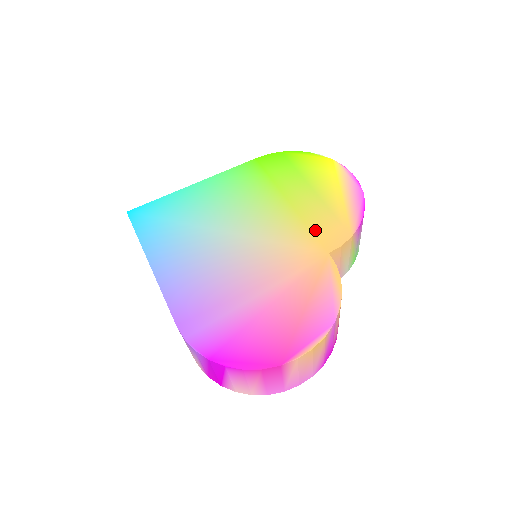
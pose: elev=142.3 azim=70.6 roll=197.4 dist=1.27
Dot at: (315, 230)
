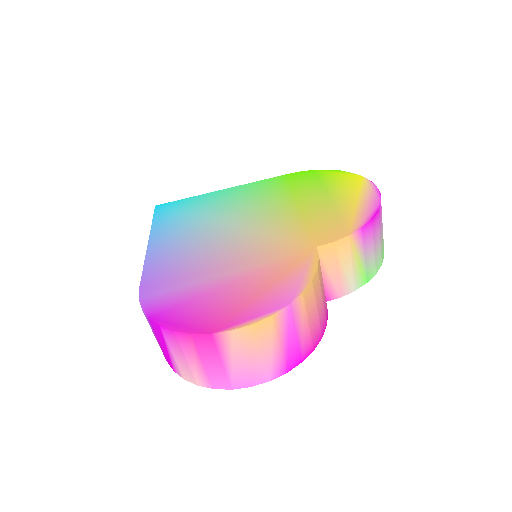
Dot at: (313, 228)
